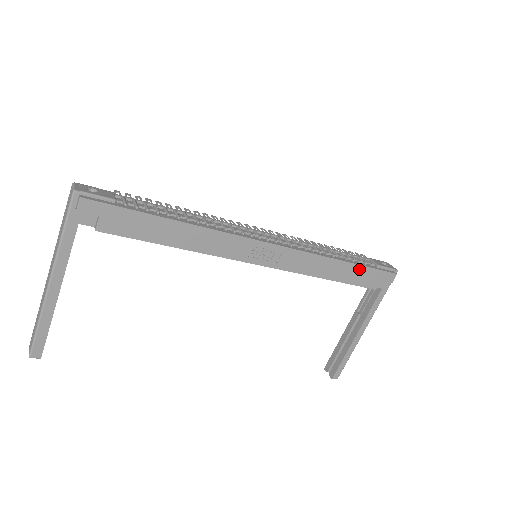
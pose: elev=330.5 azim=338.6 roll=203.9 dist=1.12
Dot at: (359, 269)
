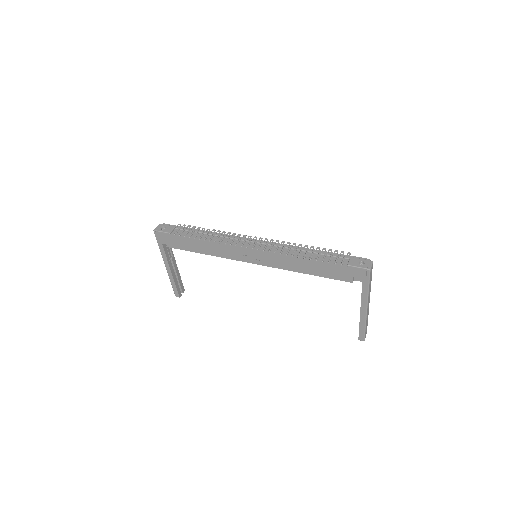
Dot at: (327, 268)
